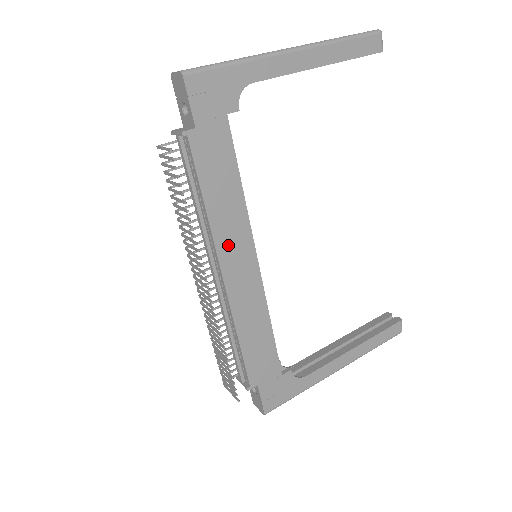
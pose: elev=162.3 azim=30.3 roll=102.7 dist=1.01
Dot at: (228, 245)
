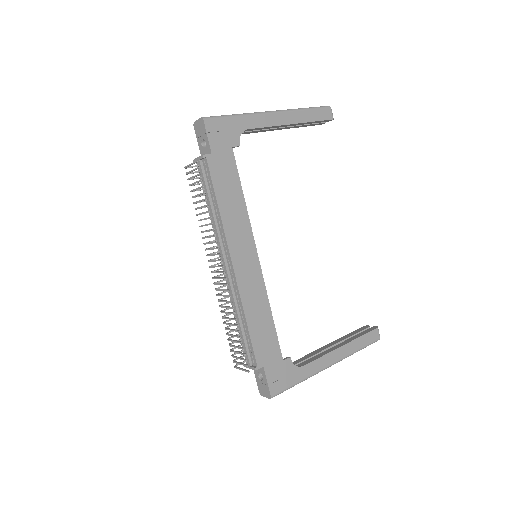
Dot at: (236, 240)
